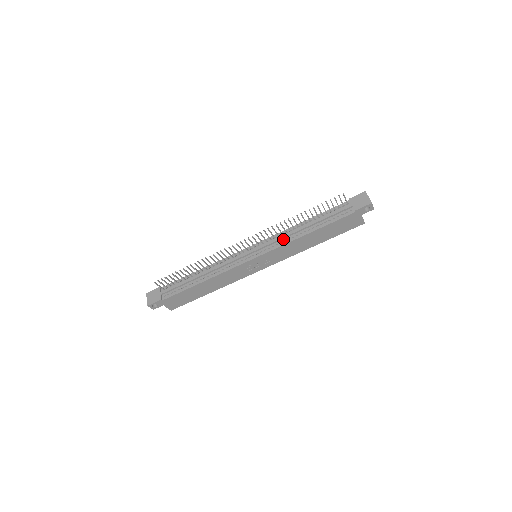
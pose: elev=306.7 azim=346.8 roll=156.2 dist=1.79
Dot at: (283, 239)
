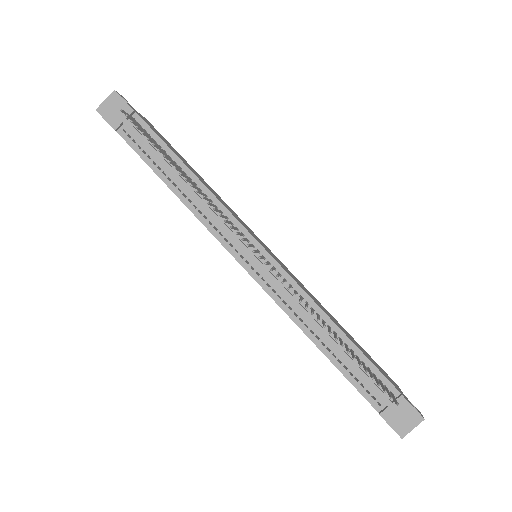
Dot at: (293, 304)
